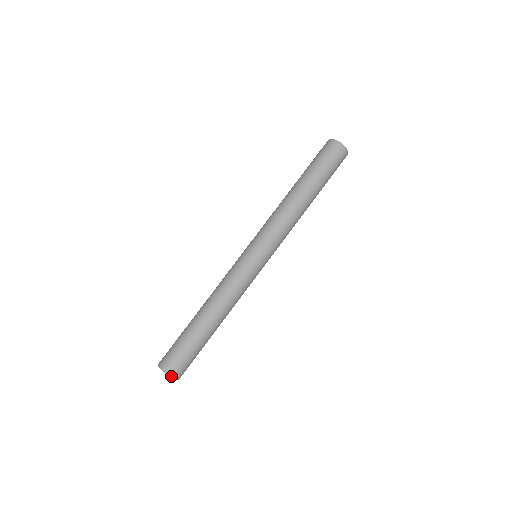
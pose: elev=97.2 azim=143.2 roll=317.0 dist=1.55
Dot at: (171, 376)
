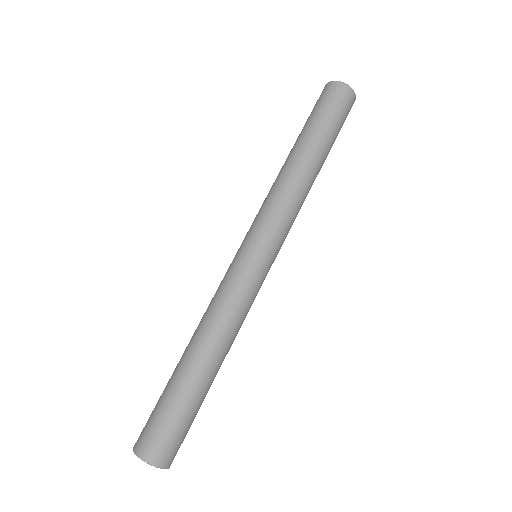
Dot at: (165, 467)
